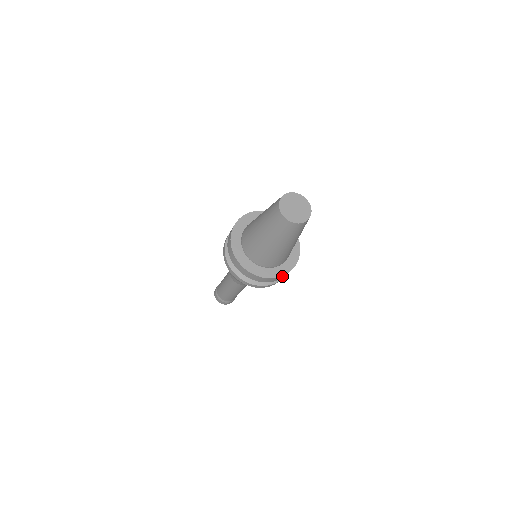
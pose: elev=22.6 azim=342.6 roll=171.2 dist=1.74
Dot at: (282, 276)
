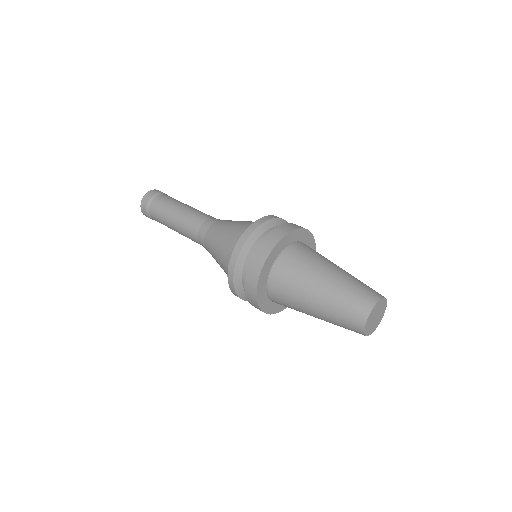
Dot at: (280, 309)
